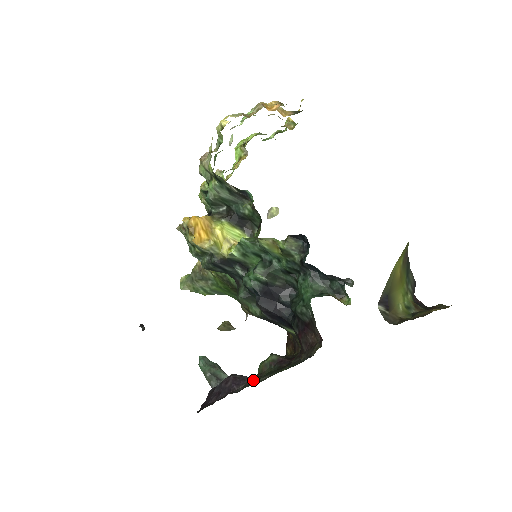
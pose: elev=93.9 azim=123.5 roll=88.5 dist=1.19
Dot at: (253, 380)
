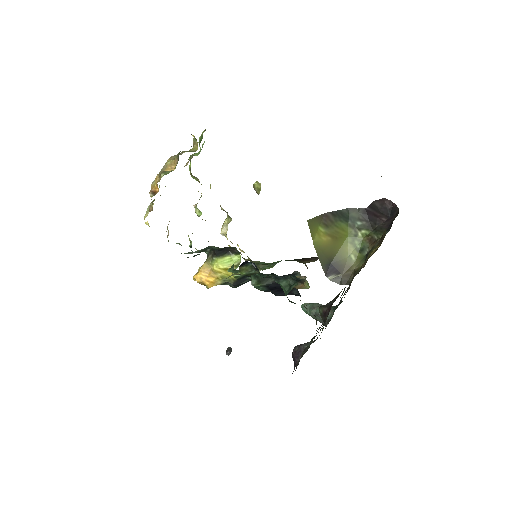
Dot at: (306, 348)
